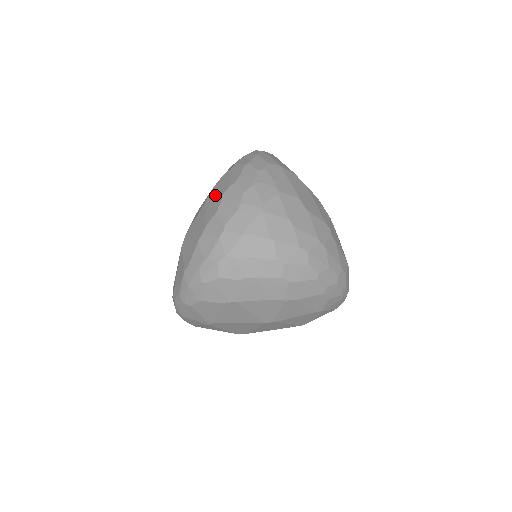
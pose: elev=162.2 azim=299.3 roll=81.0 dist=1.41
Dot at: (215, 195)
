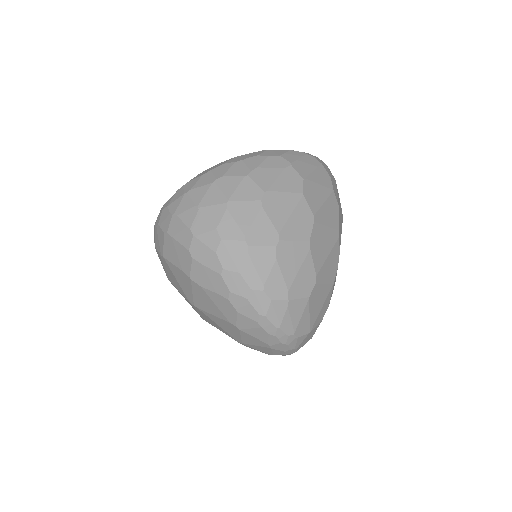
Dot at: occluded
